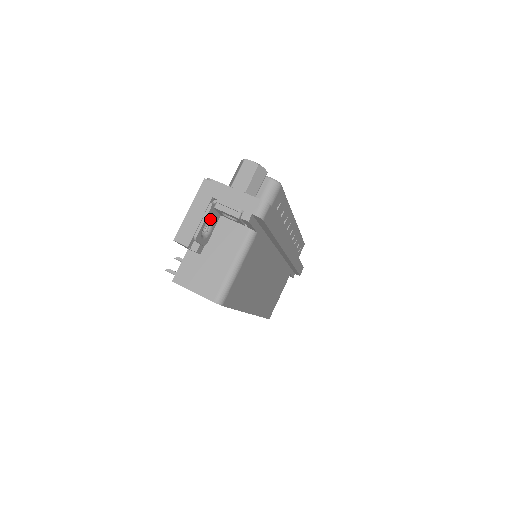
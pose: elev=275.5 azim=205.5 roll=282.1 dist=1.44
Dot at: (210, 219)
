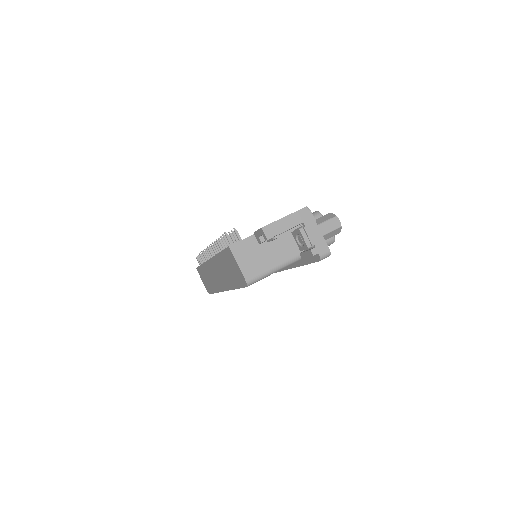
Dot at: occluded
